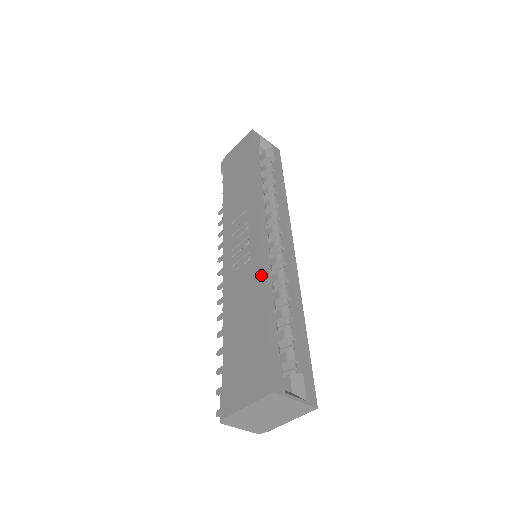
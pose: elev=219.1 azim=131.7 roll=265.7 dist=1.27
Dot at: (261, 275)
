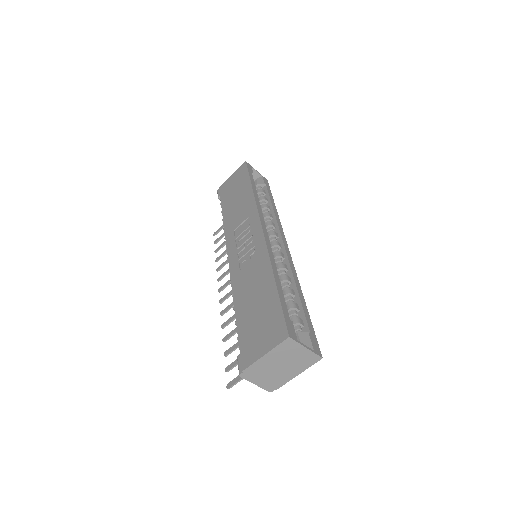
Dot at: (267, 260)
